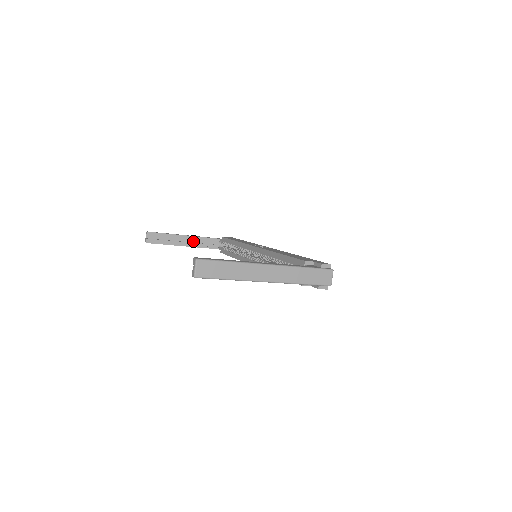
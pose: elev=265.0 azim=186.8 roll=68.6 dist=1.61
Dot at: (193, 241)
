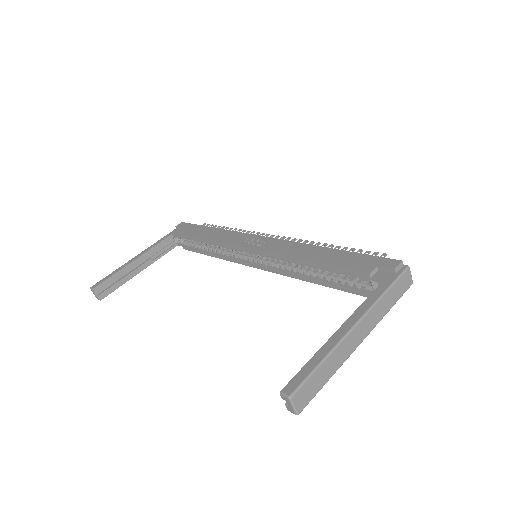
Dot at: (146, 258)
